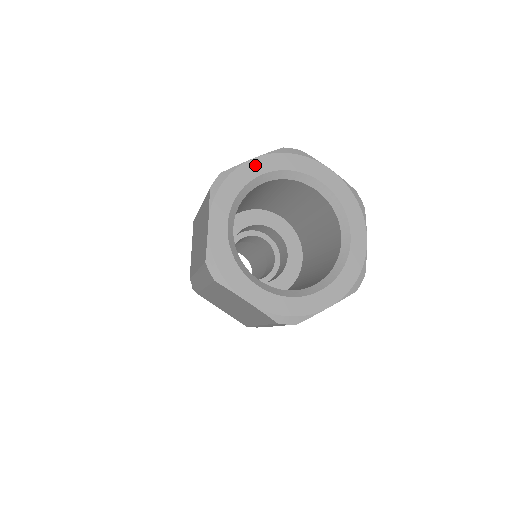
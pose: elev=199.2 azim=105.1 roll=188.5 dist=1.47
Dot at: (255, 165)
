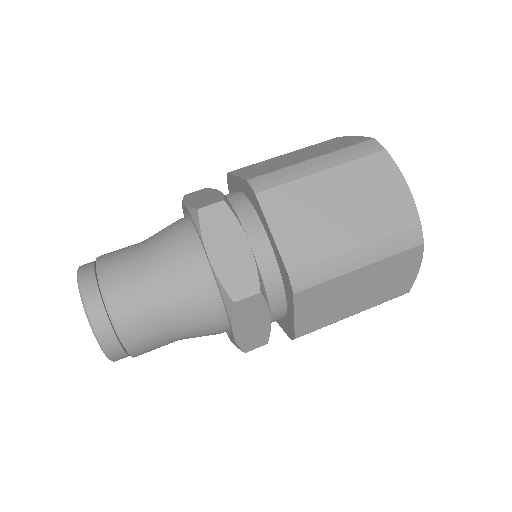
Dot at: occluded
